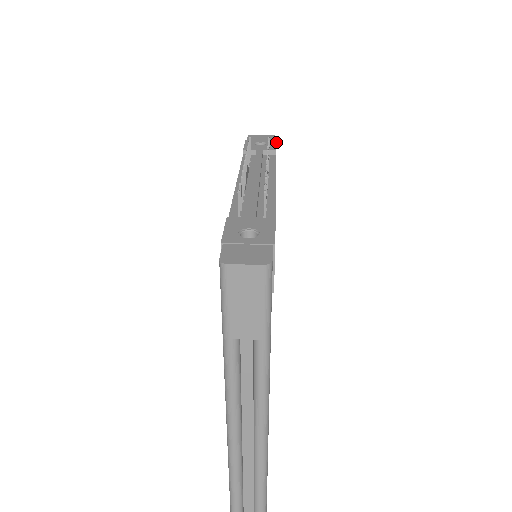
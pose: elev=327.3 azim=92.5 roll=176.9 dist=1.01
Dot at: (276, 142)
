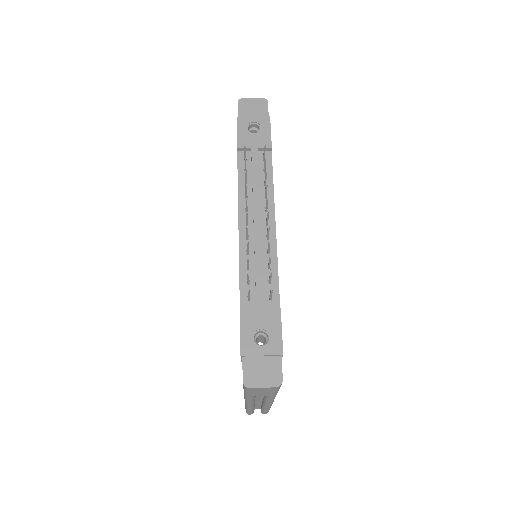
Dot at: (270, 123)
